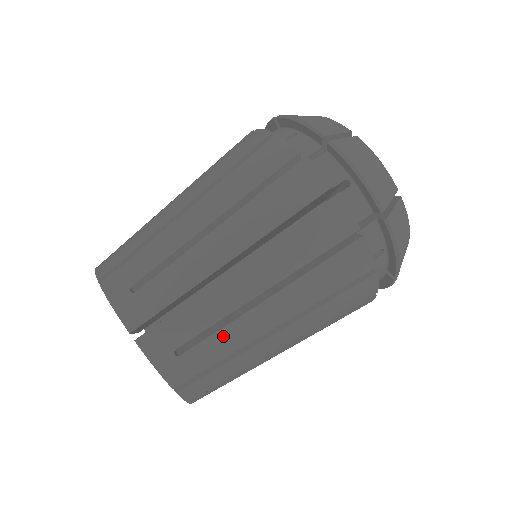
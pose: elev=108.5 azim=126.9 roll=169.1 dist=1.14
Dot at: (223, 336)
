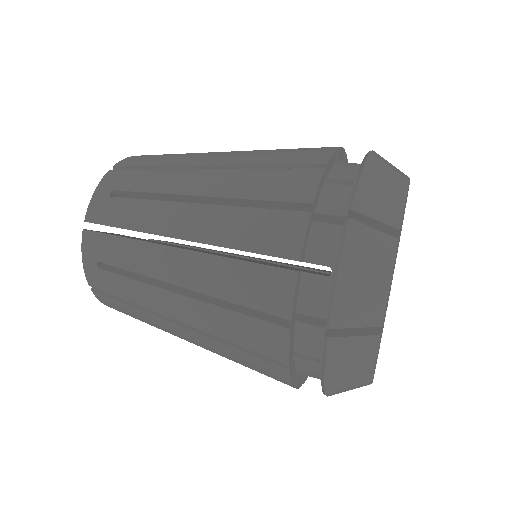
Dot at: (143, 207)
